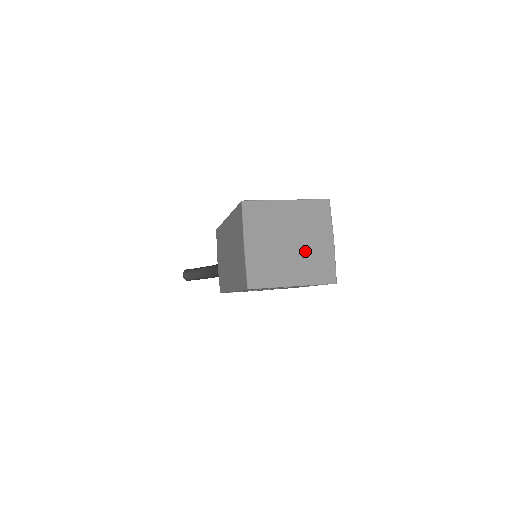
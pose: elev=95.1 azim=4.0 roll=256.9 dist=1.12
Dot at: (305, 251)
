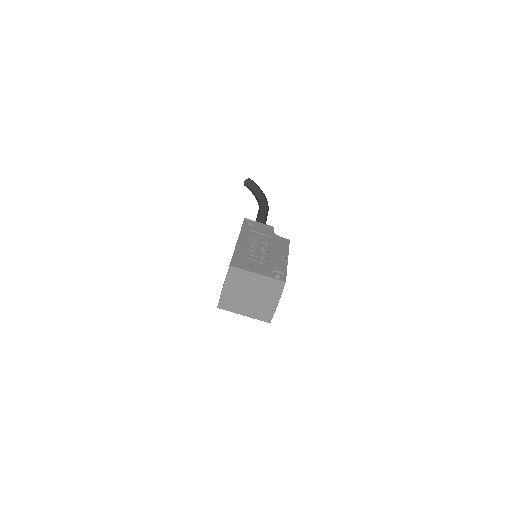
Dot at: (258, 303)
